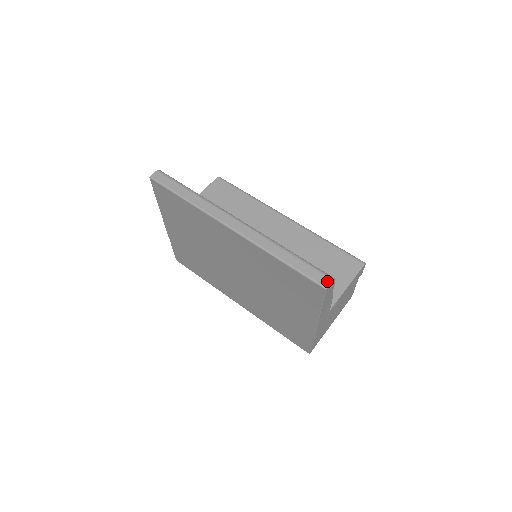
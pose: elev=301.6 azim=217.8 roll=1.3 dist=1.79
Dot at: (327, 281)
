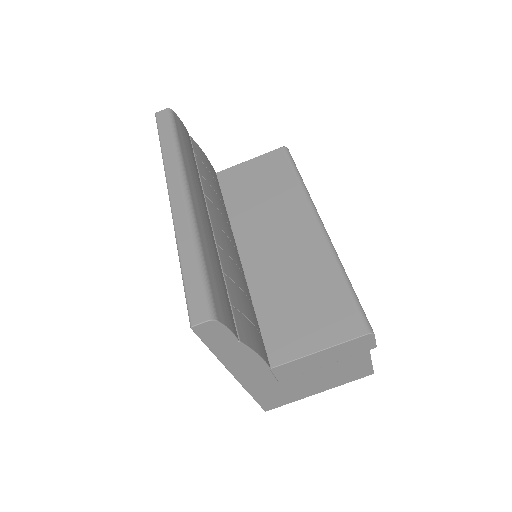
Dot at: (200, 317)
